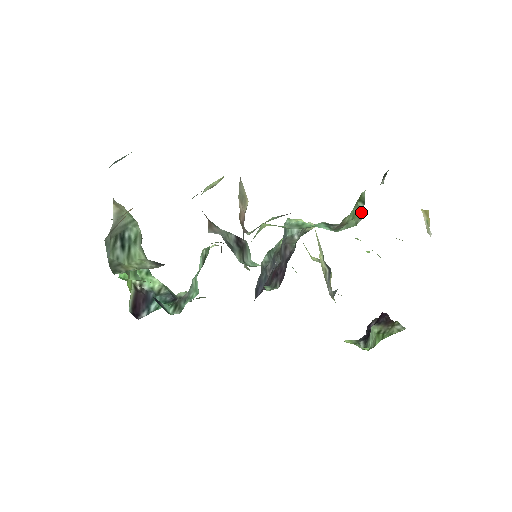
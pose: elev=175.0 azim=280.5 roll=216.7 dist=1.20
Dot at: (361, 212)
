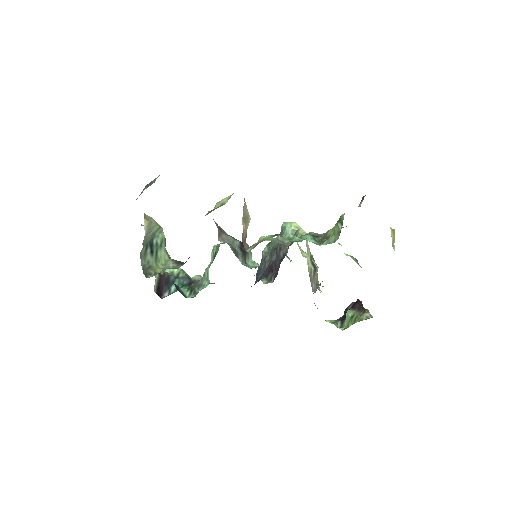
Dot at: (339, 232)
